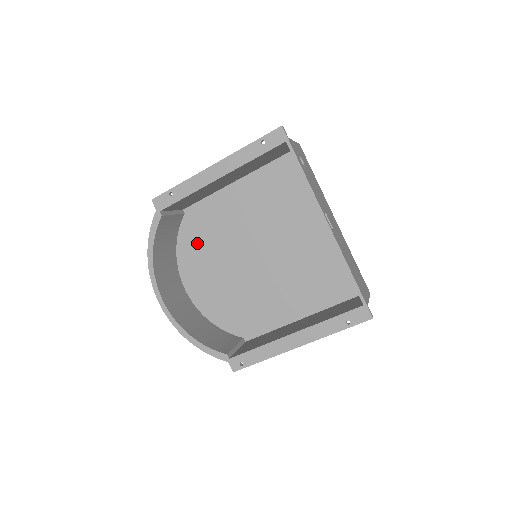
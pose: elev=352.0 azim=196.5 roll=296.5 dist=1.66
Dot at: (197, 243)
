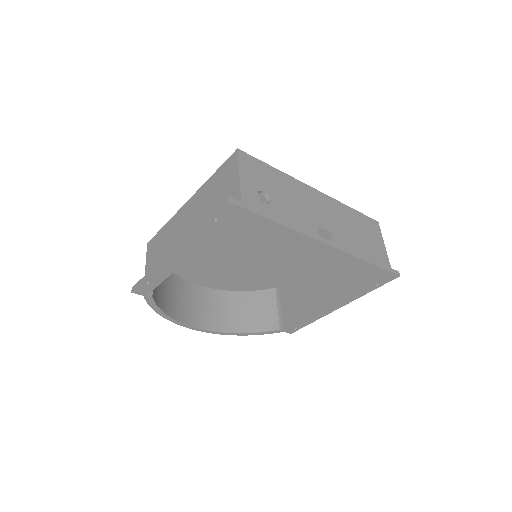
Dot at: occluded
